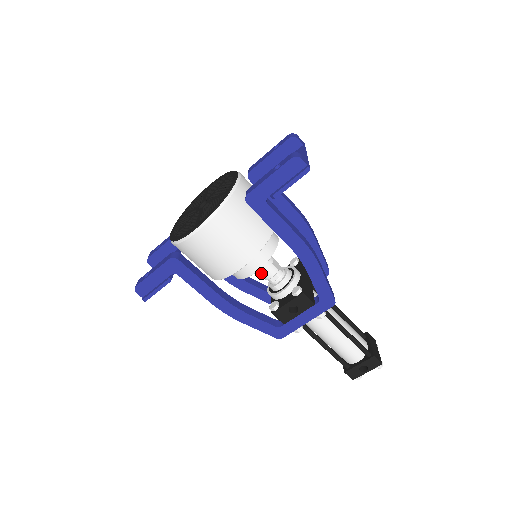
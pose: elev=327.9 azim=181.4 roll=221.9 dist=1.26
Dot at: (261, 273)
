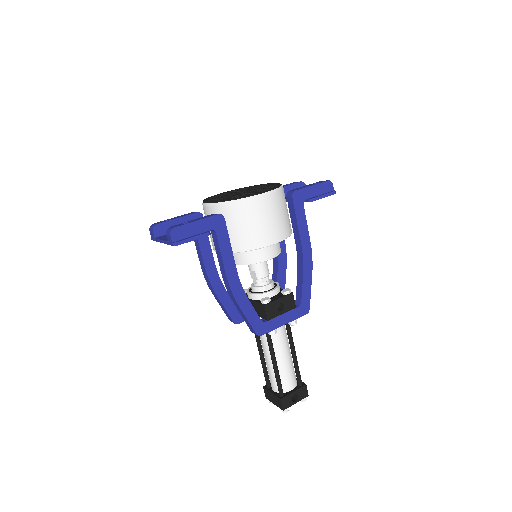
Dot at: (259, 270)
